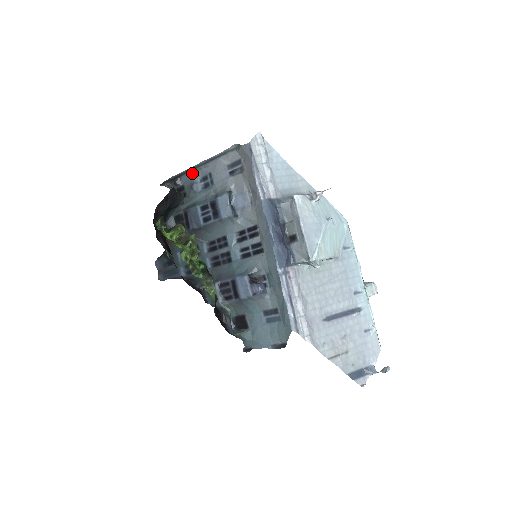
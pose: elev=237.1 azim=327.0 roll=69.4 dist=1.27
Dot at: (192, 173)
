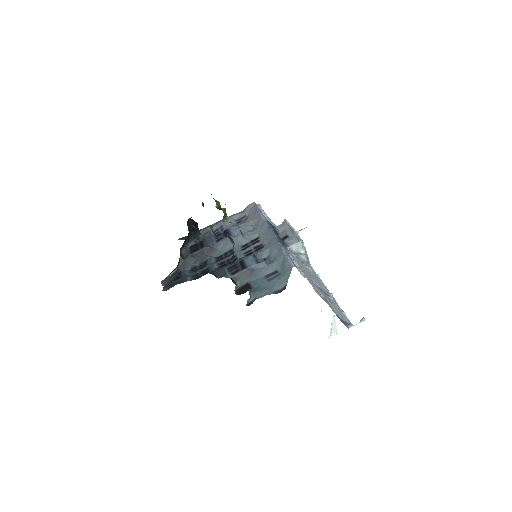
Dot at: (207, 229)
